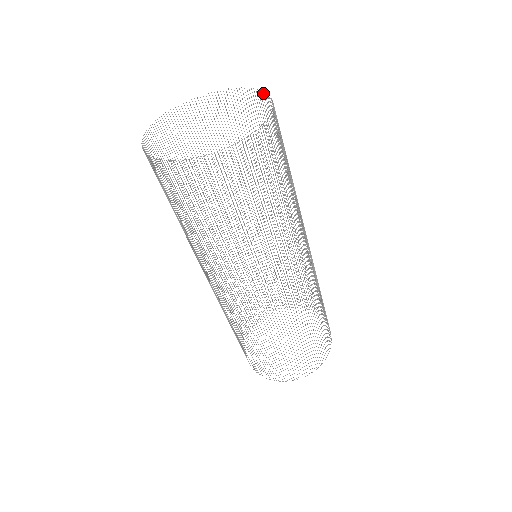
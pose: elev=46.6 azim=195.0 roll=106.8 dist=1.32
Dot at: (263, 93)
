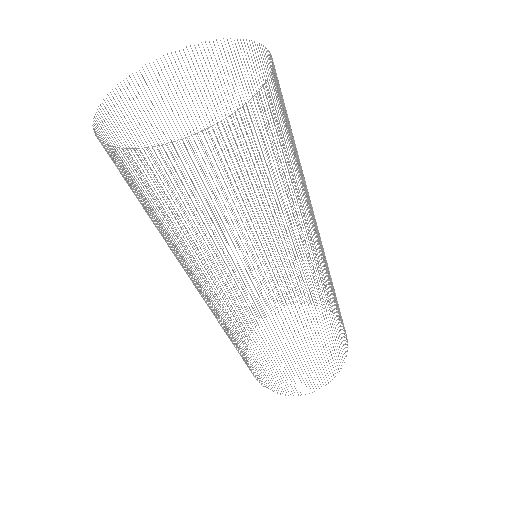
Dot at: (271, 74)
